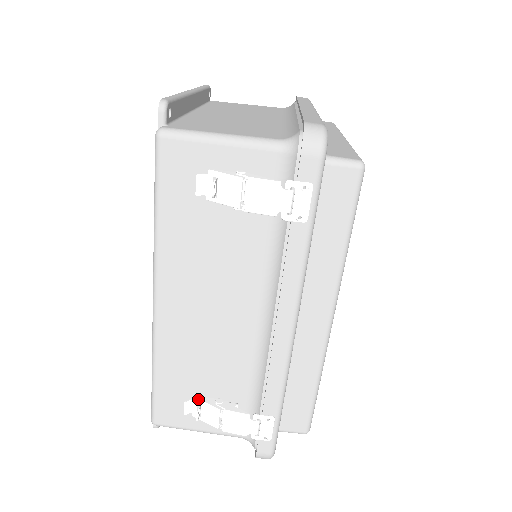
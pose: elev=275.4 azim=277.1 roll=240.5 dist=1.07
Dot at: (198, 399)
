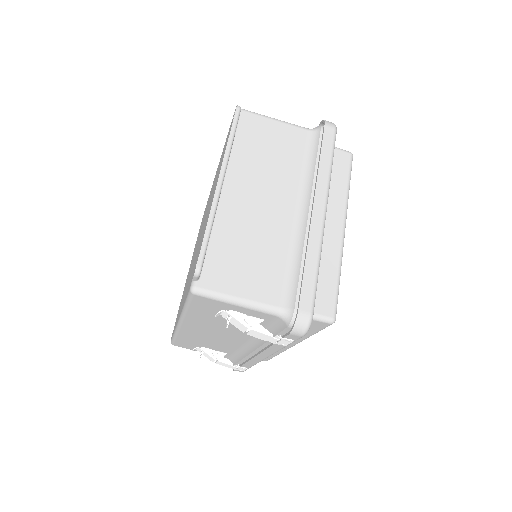
Dot at: (202, 349)
